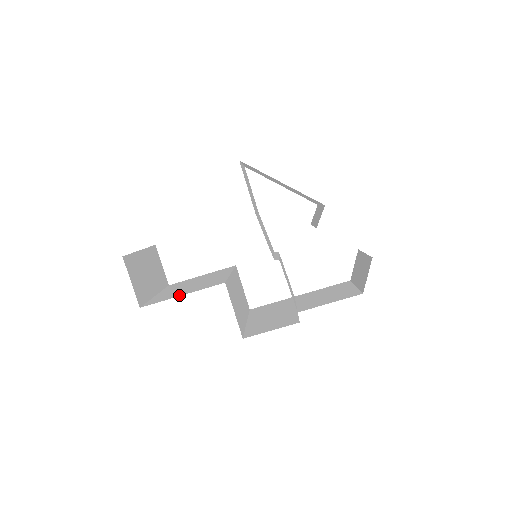
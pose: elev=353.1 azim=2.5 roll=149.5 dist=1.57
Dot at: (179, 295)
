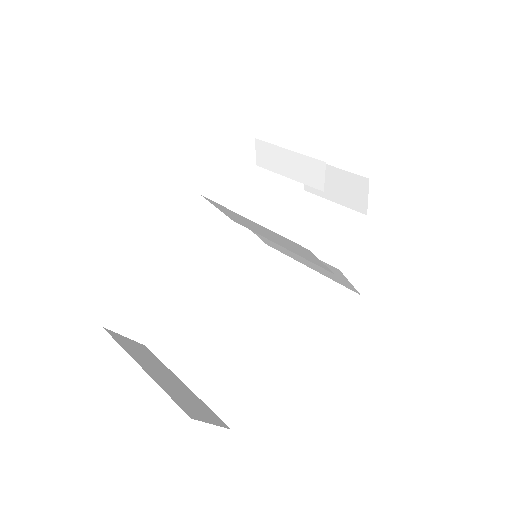
Dot at: (259, 380)
